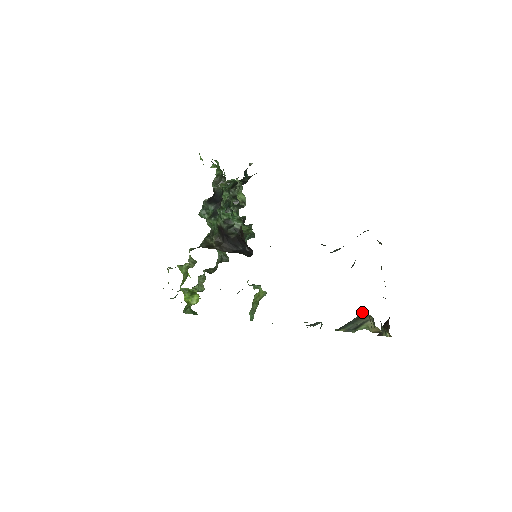
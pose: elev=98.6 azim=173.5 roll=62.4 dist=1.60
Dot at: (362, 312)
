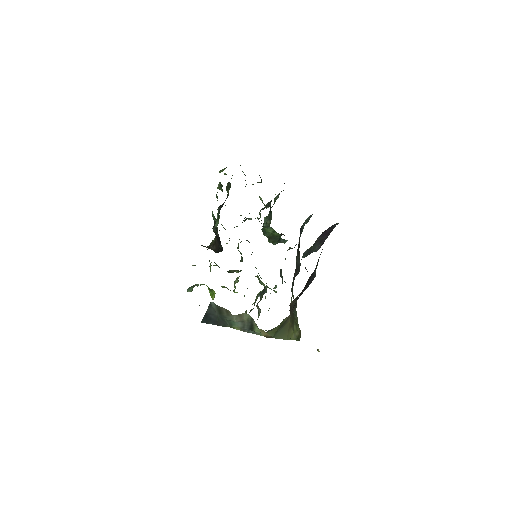
Dot at: (212, 304)
